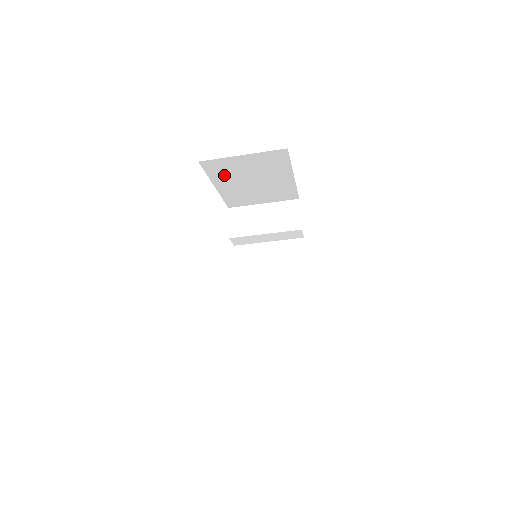
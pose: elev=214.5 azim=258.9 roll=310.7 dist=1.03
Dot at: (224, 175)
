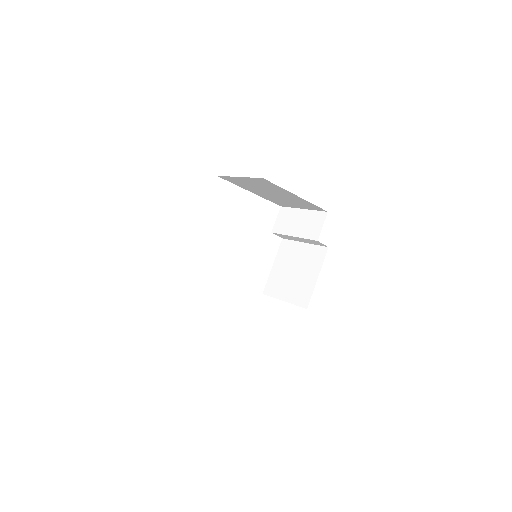
Dot at: (246, 186)
